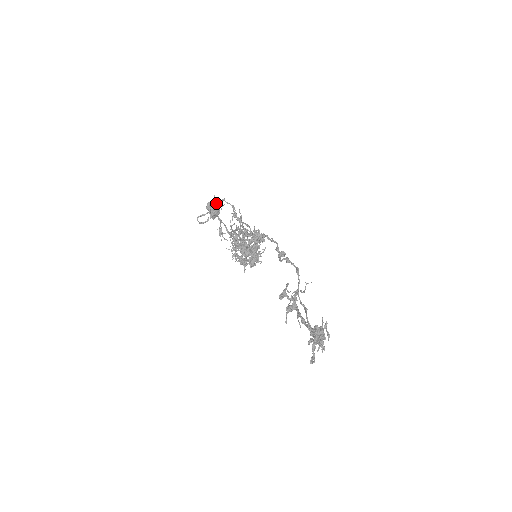
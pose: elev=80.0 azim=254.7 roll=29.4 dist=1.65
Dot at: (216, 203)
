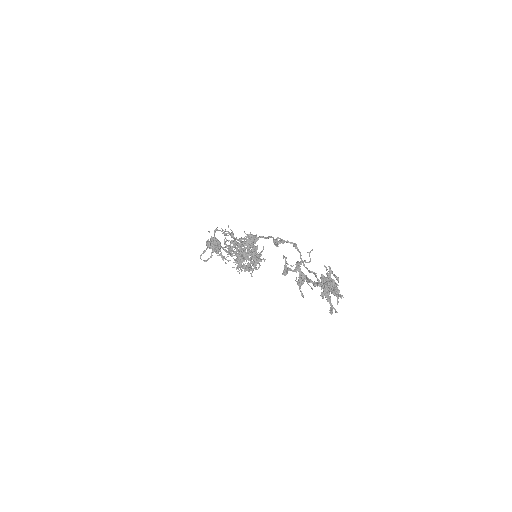
Dot at: occluded
